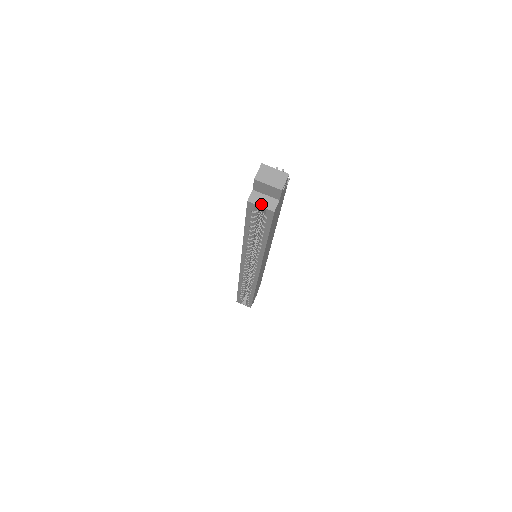
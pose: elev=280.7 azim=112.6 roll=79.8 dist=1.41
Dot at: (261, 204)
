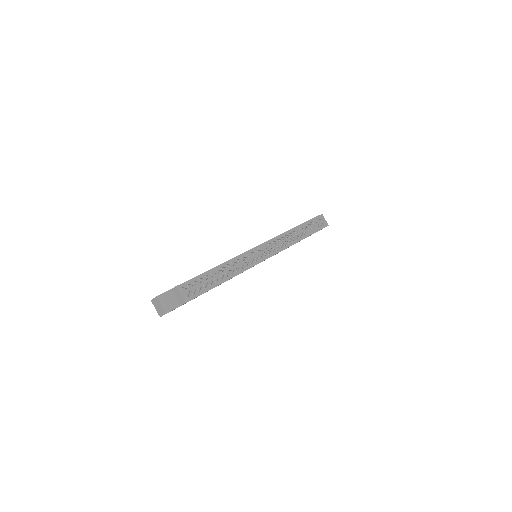
Dot at: occluded
